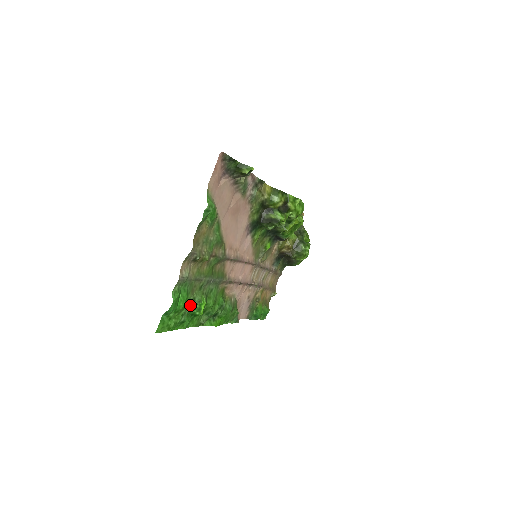
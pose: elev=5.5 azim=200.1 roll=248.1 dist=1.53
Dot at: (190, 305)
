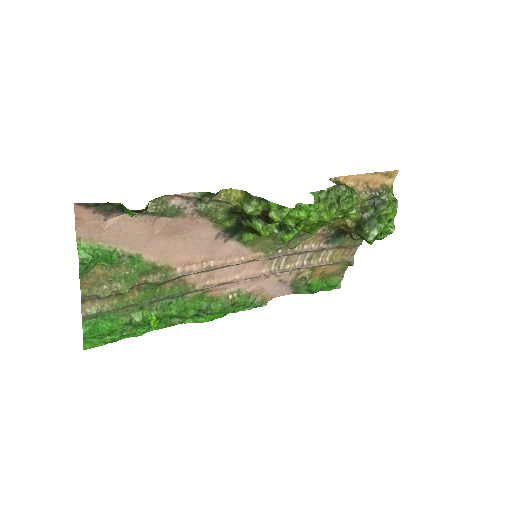
Dot at: (129, 324)
